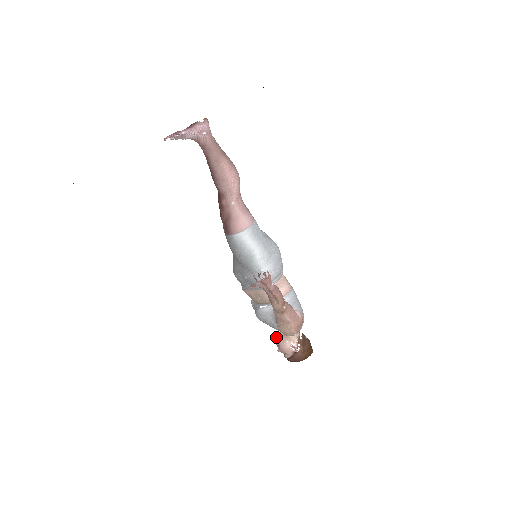
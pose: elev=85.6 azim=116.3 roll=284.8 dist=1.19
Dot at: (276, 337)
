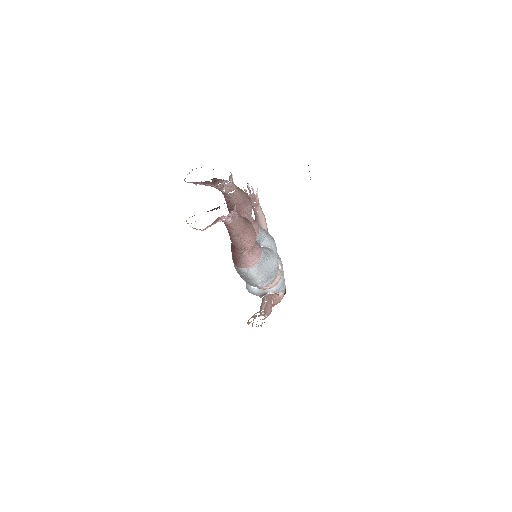
Dot at: occluded
